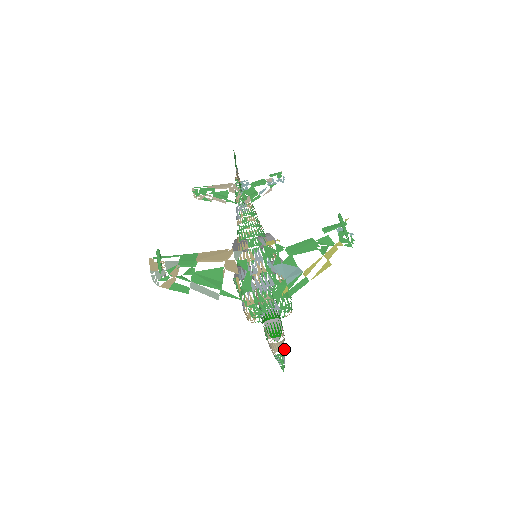
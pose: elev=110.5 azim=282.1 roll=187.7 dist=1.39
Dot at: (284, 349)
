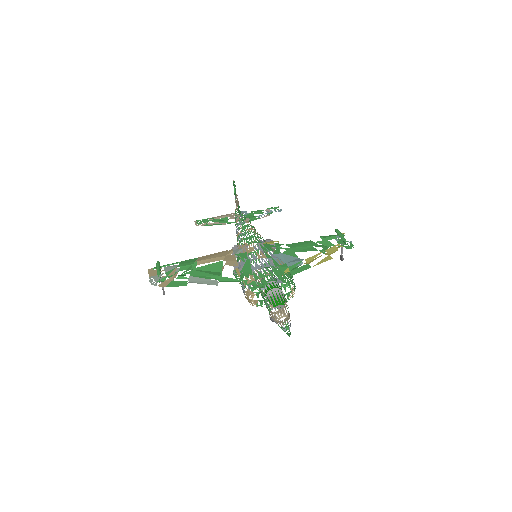
Dot at: (289, 317)
